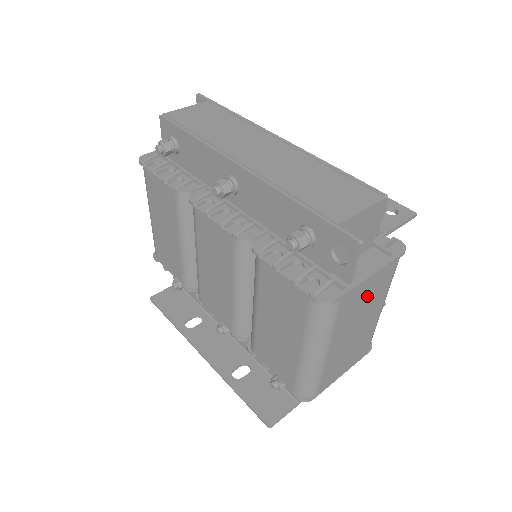
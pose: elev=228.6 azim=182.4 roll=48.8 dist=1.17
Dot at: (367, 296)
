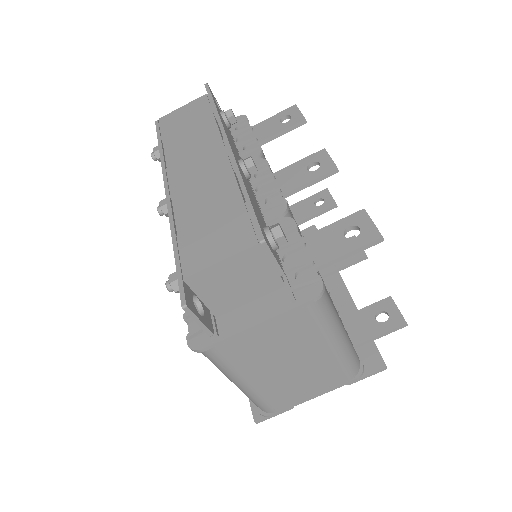
Dot at: (273, 340)
